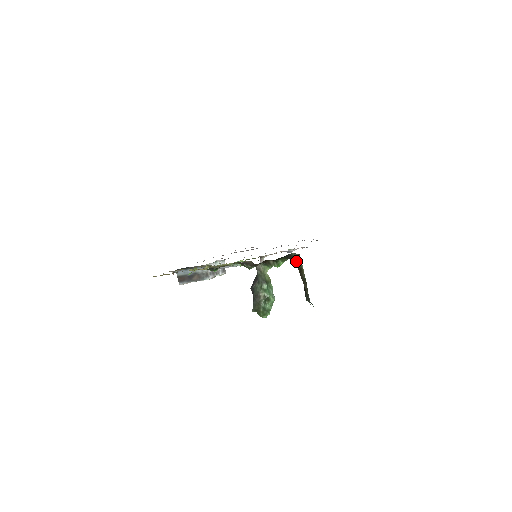
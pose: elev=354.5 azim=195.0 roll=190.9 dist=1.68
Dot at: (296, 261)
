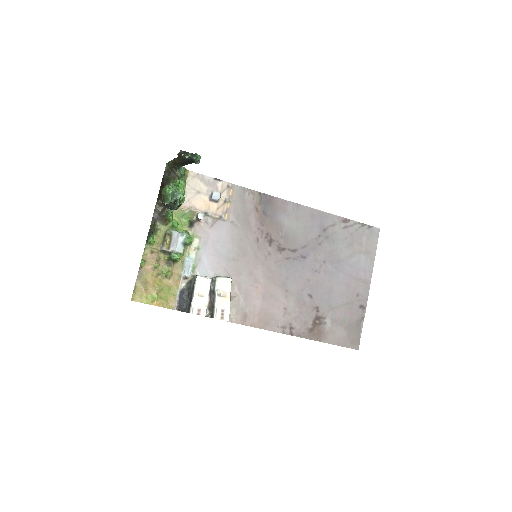
Dot at: (171, 167)
